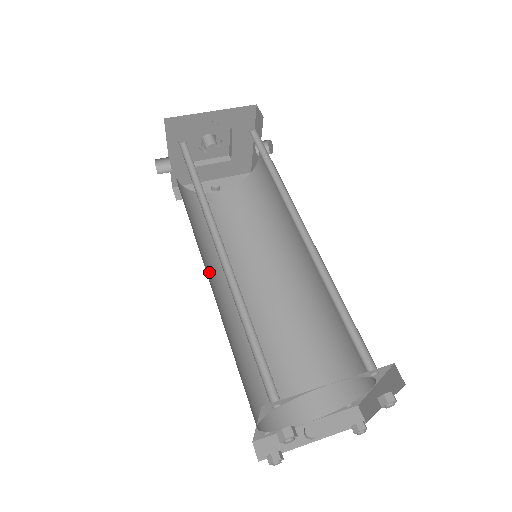
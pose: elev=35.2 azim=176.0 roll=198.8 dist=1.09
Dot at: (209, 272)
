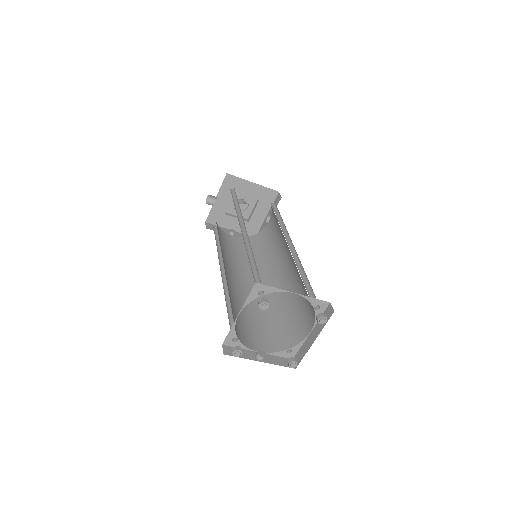
Dot at: (222, 257)
